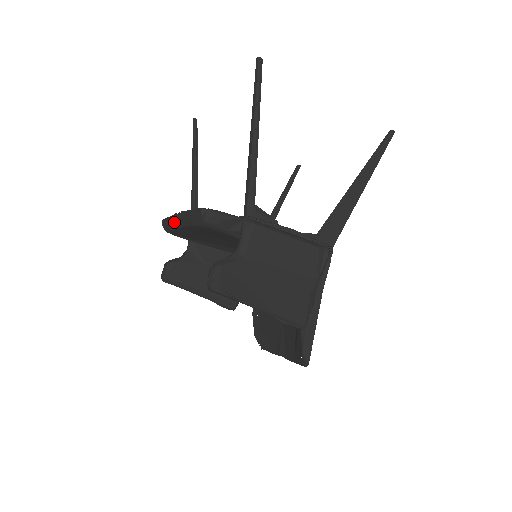
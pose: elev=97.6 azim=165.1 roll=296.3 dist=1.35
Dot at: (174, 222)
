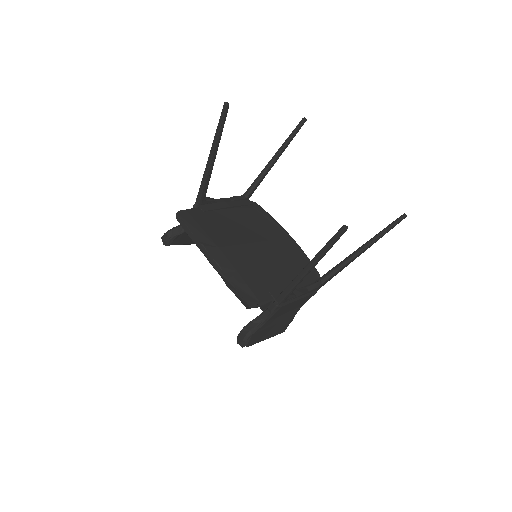
Dot at: (202, 252)
